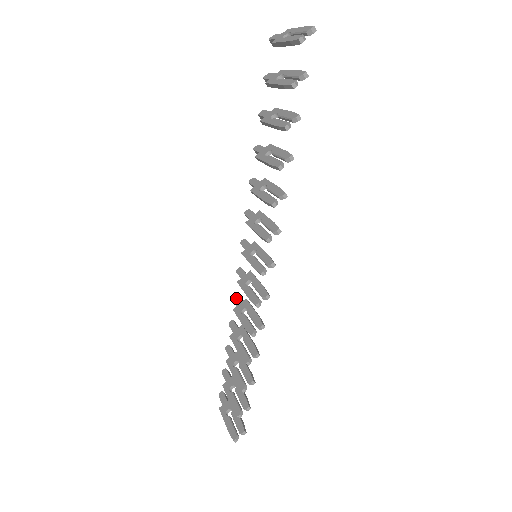
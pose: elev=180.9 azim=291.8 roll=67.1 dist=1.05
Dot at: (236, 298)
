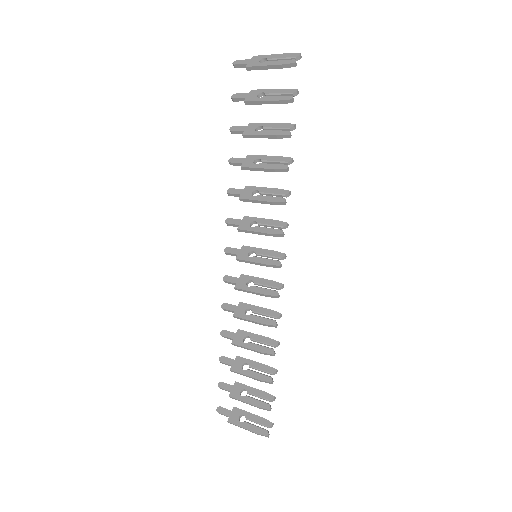
Dot at: (227, 306)
